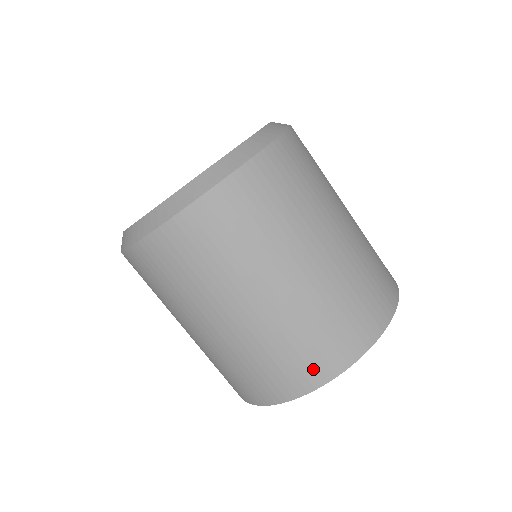
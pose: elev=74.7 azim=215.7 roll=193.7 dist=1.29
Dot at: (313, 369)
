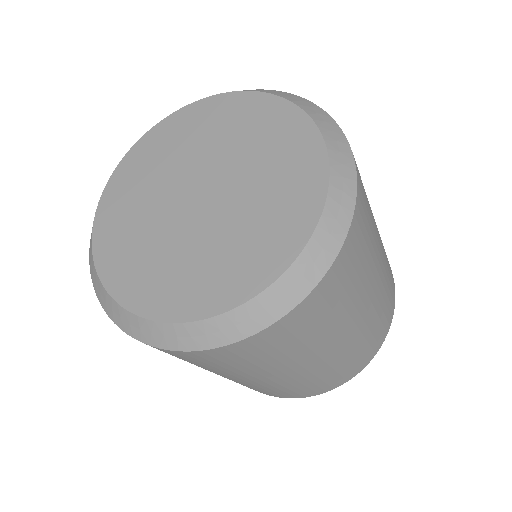
Dot at: occluded
